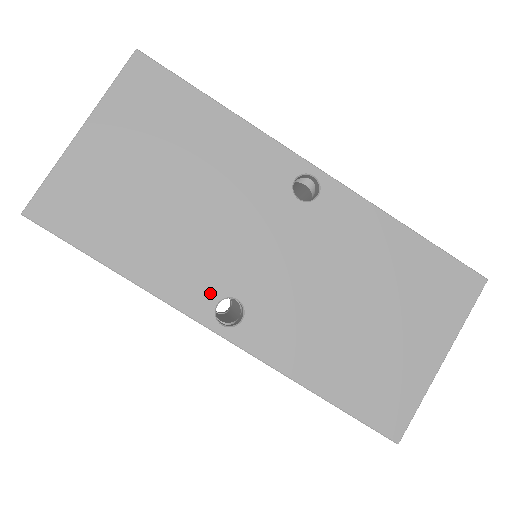
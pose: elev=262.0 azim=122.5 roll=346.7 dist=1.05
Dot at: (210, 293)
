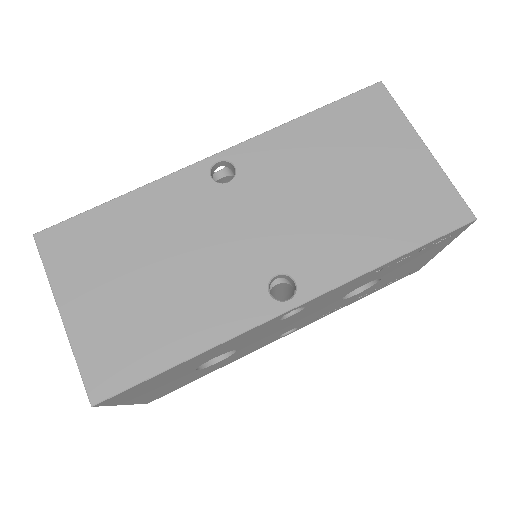
Dot at: (256, 294)
